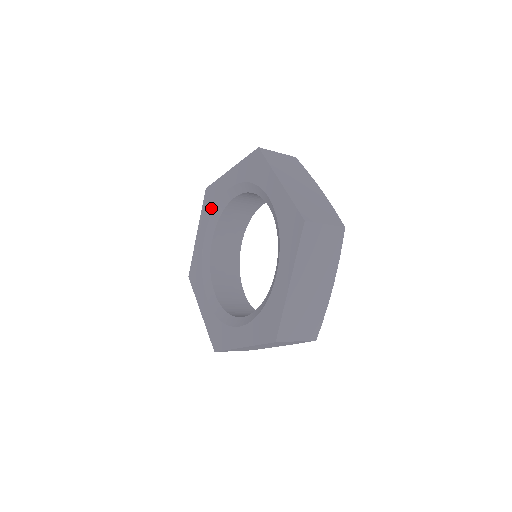
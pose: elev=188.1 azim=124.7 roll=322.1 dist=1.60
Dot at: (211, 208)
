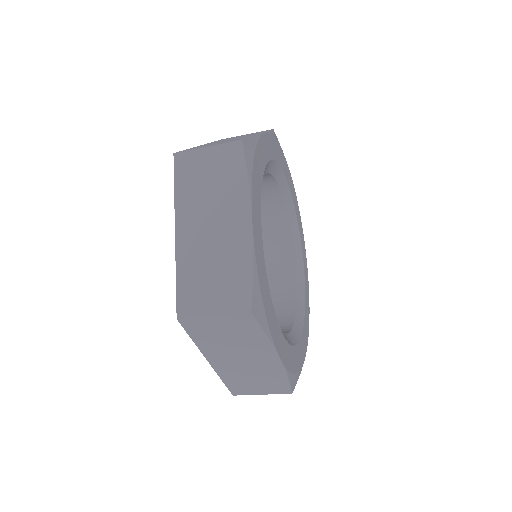
Dot at: occluded
